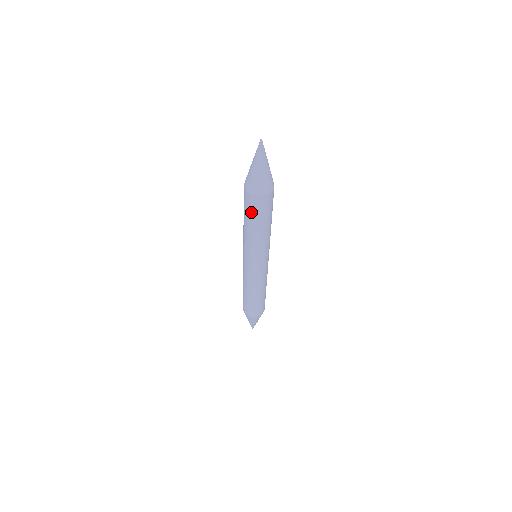
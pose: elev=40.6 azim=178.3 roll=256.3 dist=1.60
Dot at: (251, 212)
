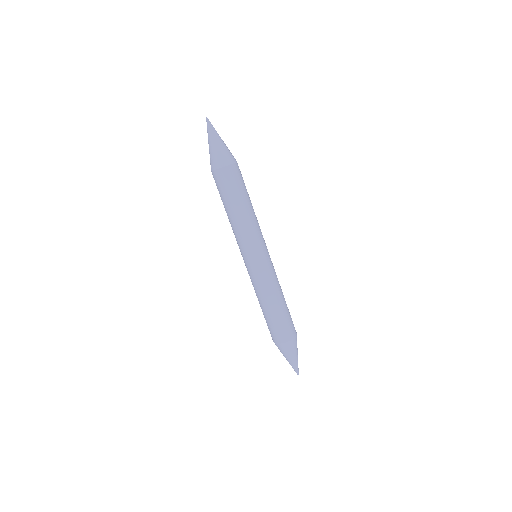
Dot at: (219, 192)
